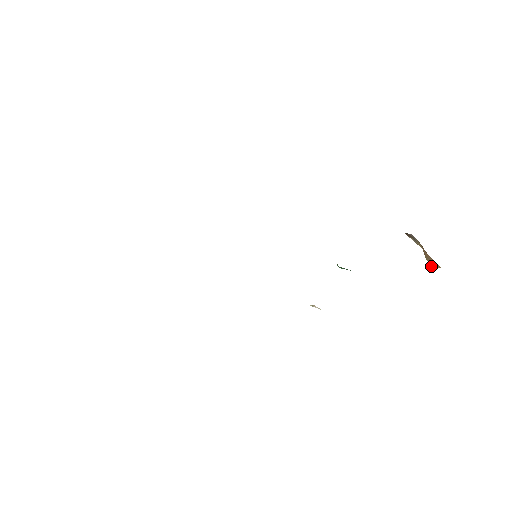
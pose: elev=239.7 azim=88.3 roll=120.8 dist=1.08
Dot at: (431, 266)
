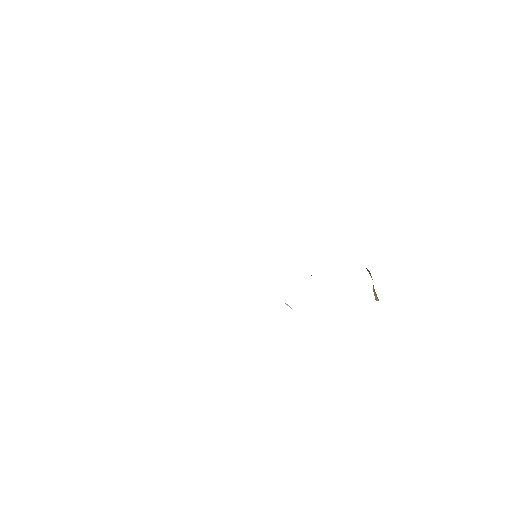
Dot at: (375, 296)
